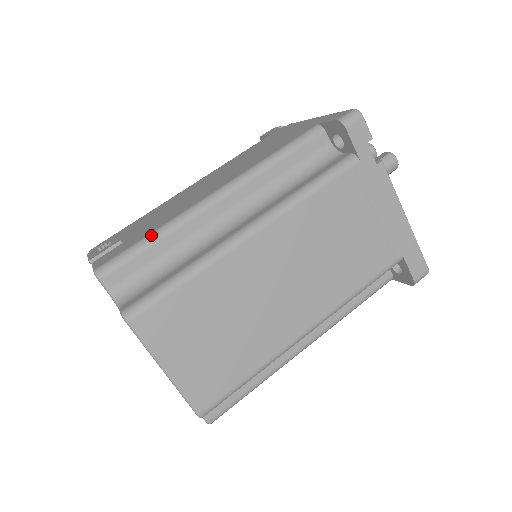
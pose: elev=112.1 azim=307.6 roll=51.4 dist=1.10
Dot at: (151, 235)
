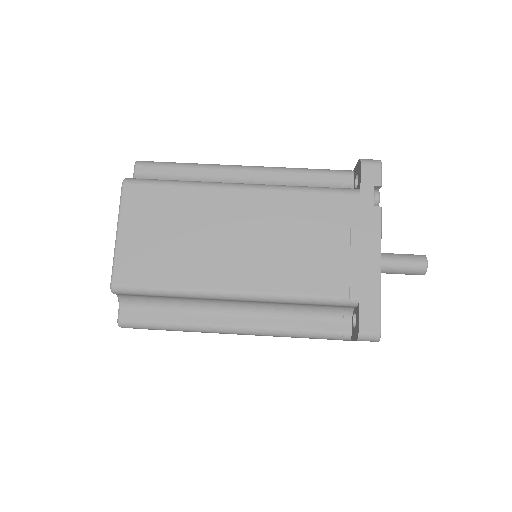
Dot at: (185, 163)
